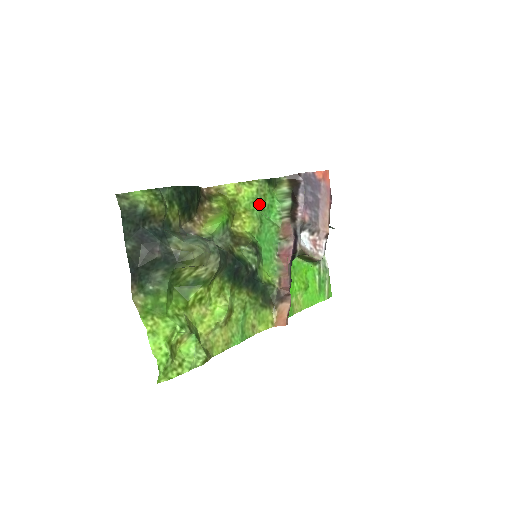
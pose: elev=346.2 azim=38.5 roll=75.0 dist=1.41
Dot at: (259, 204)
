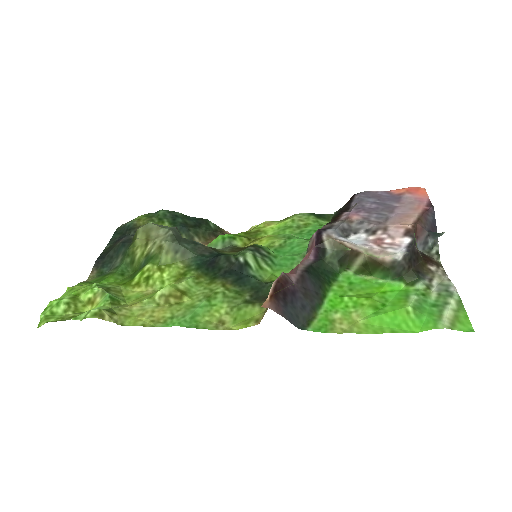
Dot at: (294, 230)
